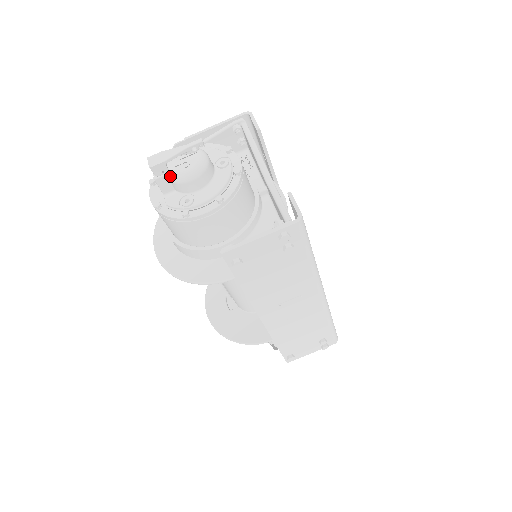
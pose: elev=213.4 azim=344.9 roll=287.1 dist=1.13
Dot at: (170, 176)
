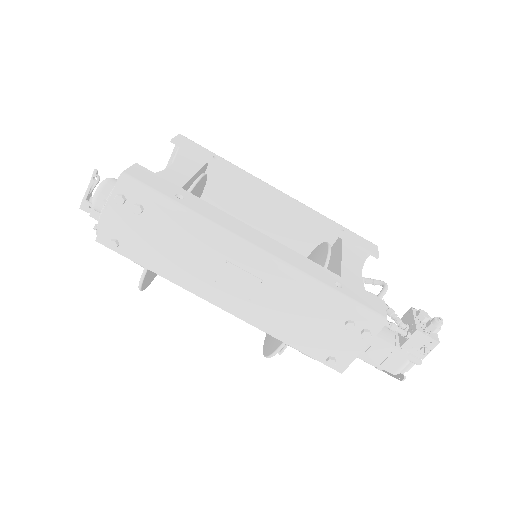
Dot at: (94, 208)
